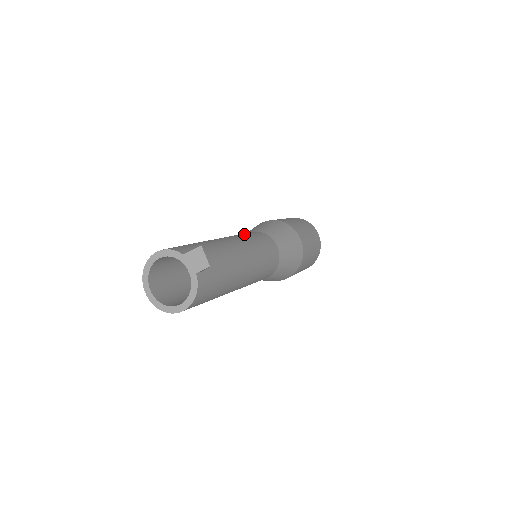
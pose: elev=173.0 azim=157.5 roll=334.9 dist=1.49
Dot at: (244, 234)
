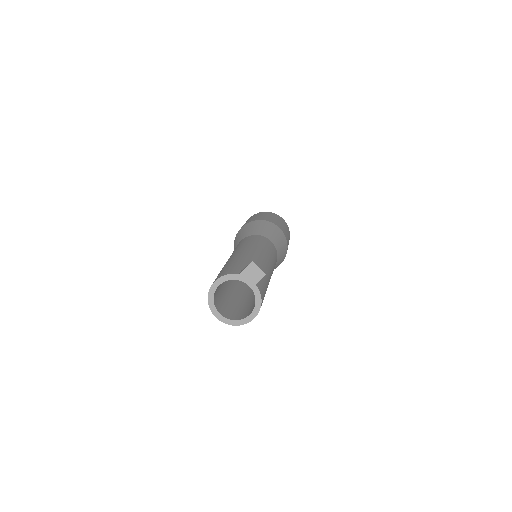
Dot at: (246, 242)
